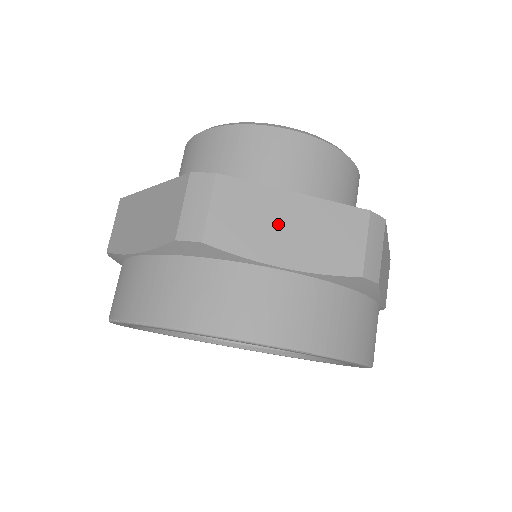
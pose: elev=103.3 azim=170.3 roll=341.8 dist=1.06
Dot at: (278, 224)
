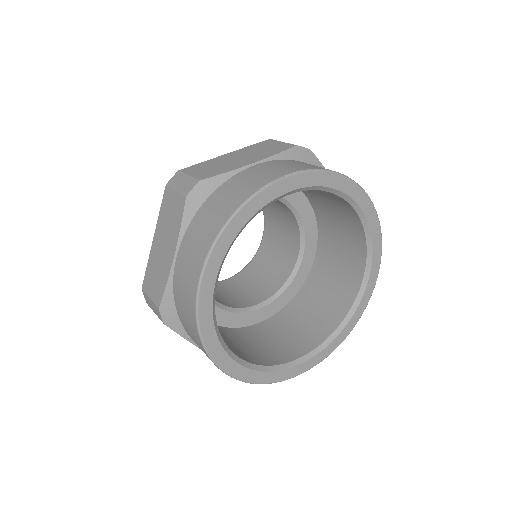
Dot at: occluded
